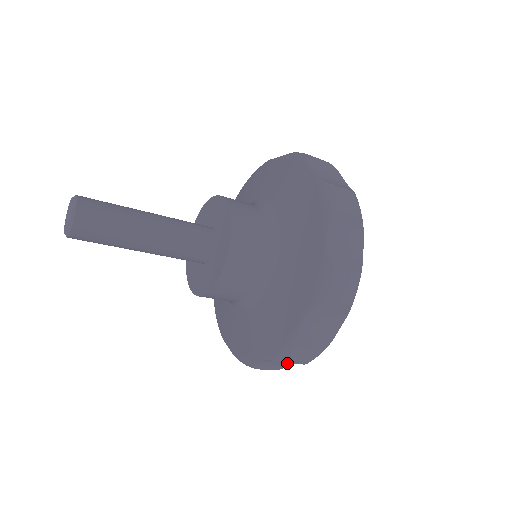
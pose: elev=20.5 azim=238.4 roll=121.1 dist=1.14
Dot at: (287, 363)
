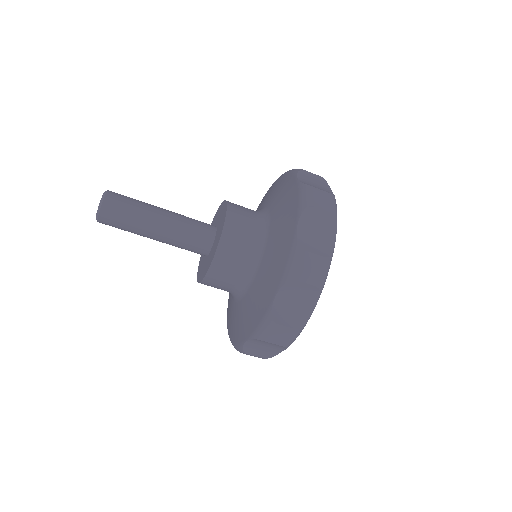
Dot at: (326, 240)
